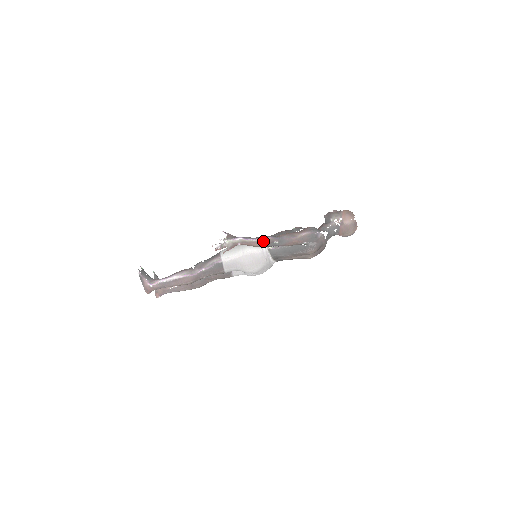
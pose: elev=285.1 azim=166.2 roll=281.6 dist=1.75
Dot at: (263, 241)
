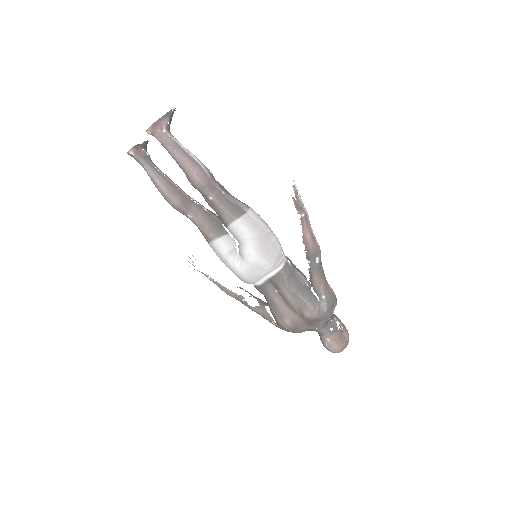
Dot at: (316, 243)
